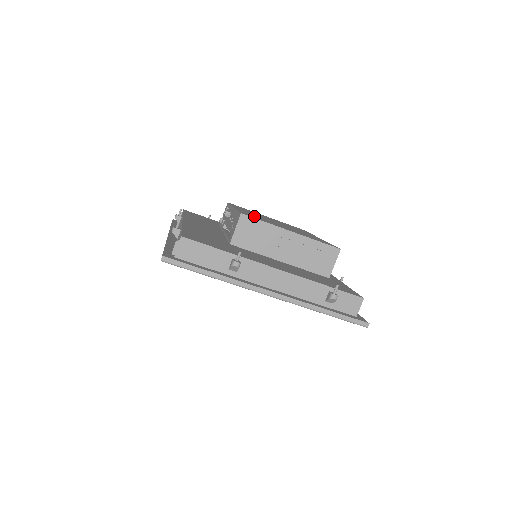
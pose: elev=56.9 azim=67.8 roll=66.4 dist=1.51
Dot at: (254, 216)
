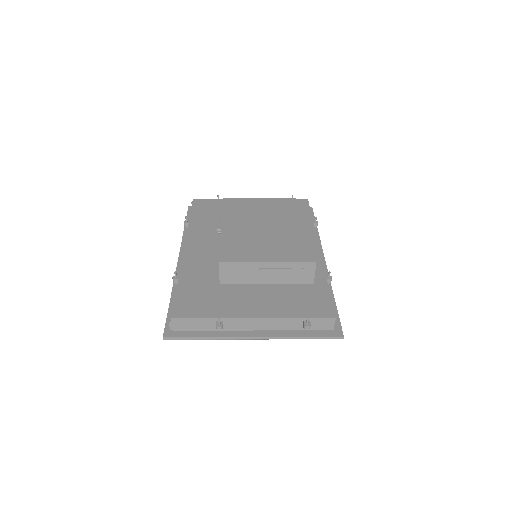
Dot at: (235, 246)
